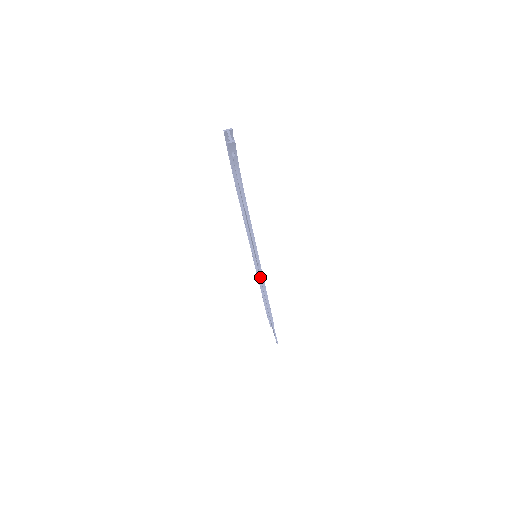
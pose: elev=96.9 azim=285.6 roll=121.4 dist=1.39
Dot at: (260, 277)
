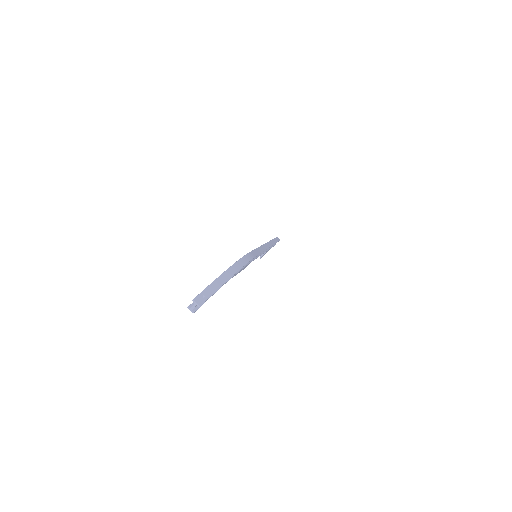
Dot at: occluded
